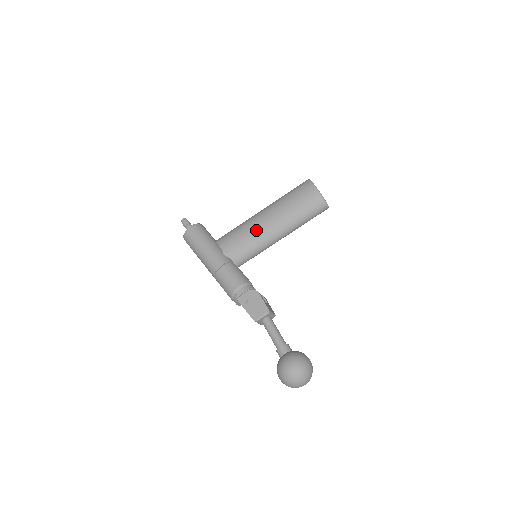
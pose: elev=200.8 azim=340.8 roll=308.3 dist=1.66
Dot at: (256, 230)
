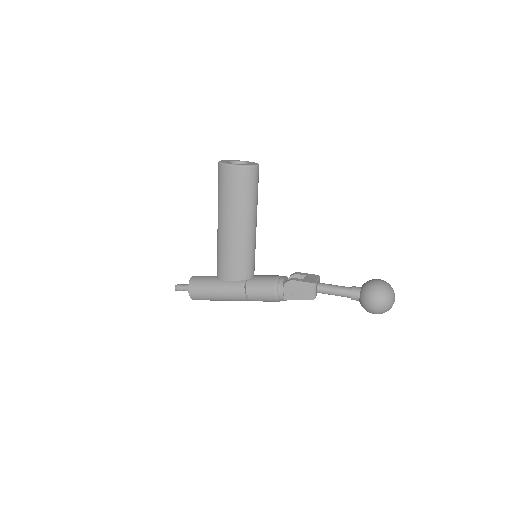
Dot at: (235, 243)
